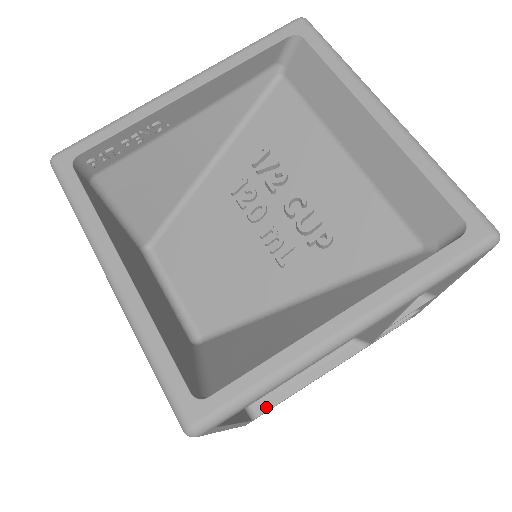
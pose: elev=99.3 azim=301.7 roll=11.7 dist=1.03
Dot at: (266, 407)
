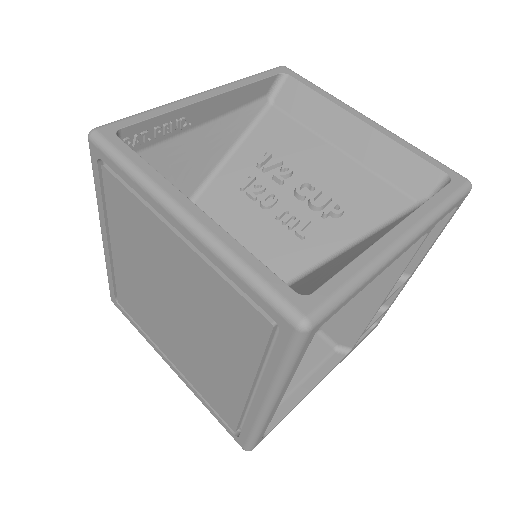
Dot at: (272, 423)
